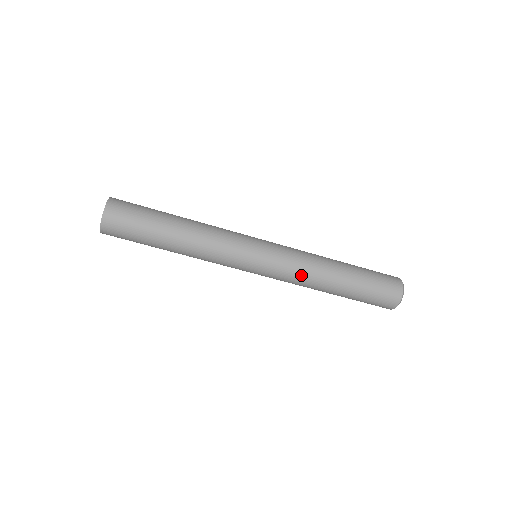
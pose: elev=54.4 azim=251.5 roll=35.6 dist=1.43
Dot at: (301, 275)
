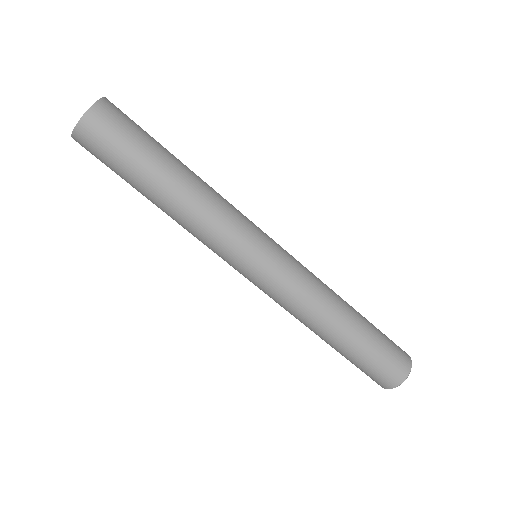
Dot at: (298, 306)
